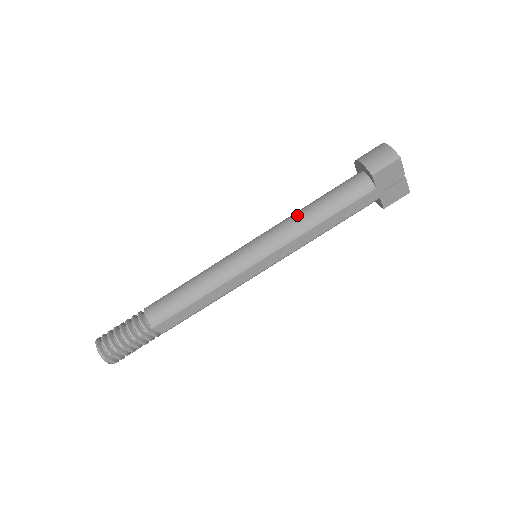
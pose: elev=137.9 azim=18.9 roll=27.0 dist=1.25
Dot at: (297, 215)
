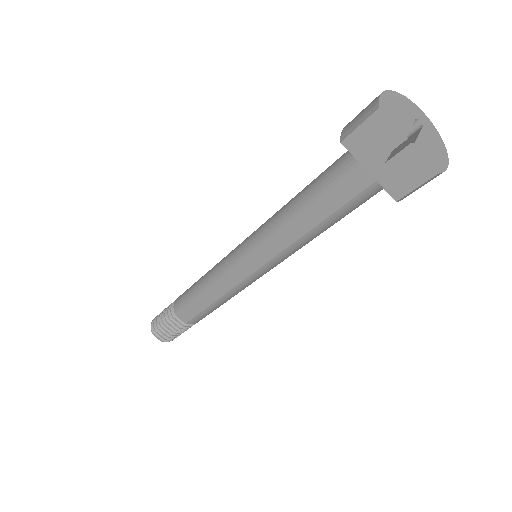
Dot at: (283, 206)
